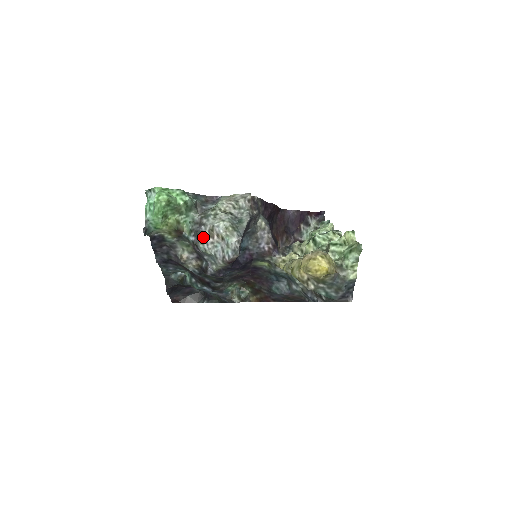
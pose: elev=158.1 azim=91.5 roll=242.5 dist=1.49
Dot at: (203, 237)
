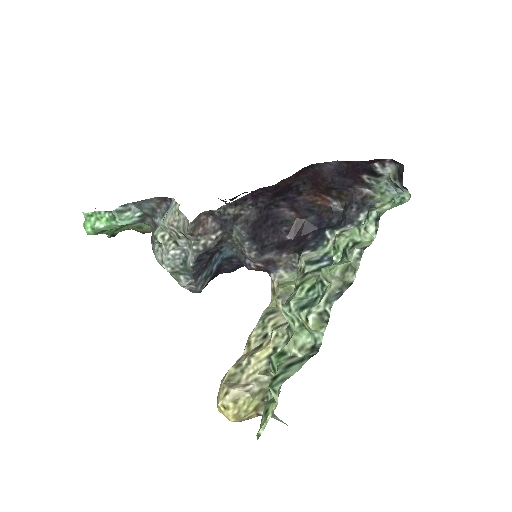
Dot at: occluded
